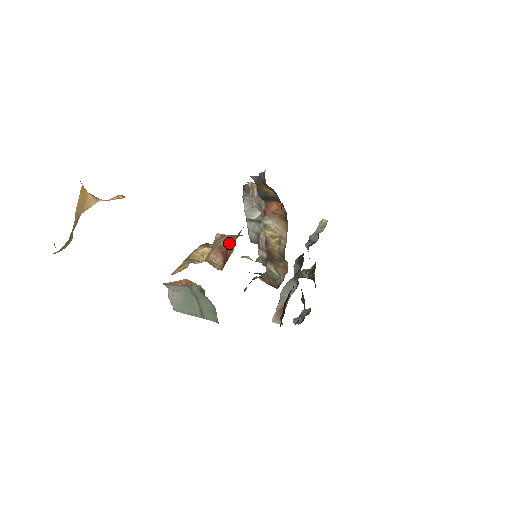
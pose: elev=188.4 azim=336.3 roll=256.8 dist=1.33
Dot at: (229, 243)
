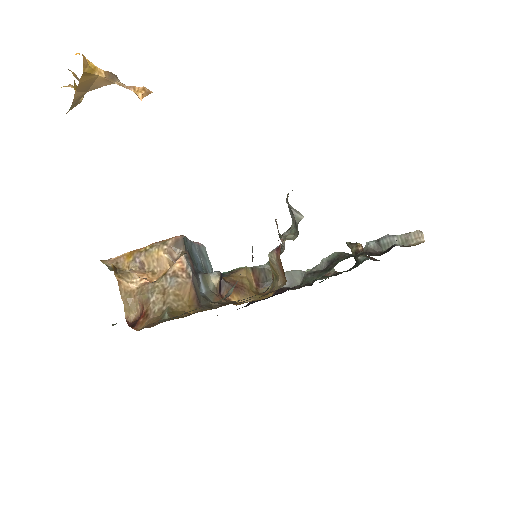
Dot at: (151, 311)
